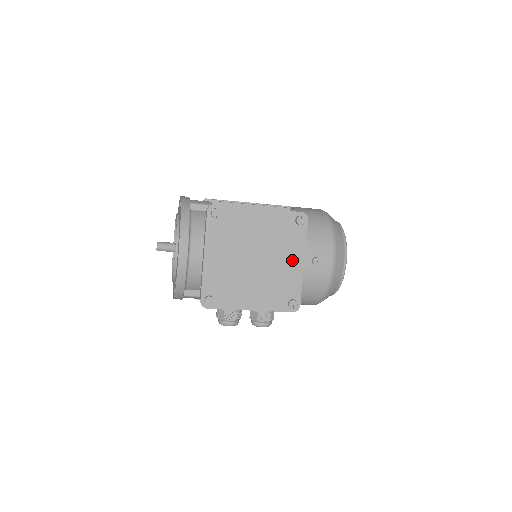
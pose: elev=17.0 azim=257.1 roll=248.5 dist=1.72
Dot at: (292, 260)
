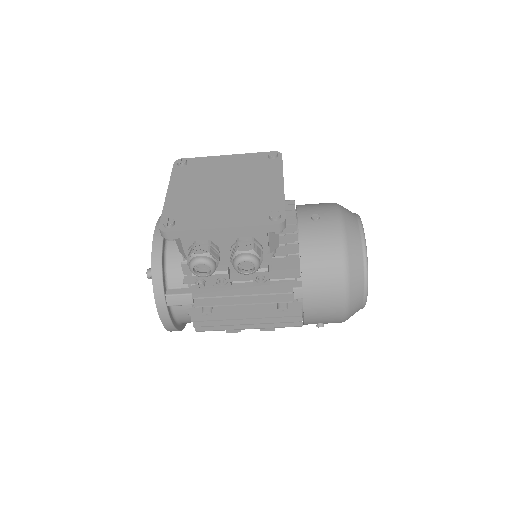
Dot at: (269, 183)
